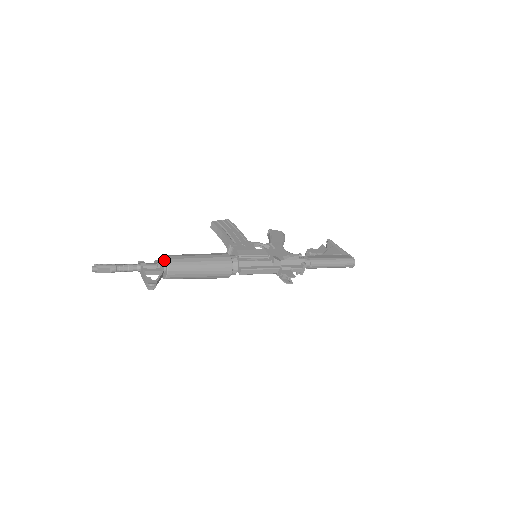
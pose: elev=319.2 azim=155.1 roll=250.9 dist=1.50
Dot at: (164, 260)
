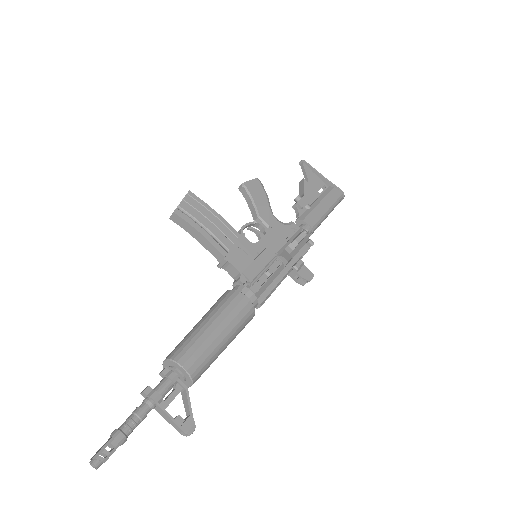
Dot at: (179, 369)
